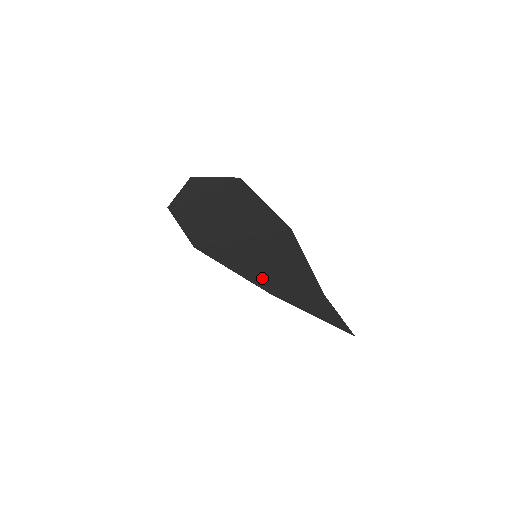
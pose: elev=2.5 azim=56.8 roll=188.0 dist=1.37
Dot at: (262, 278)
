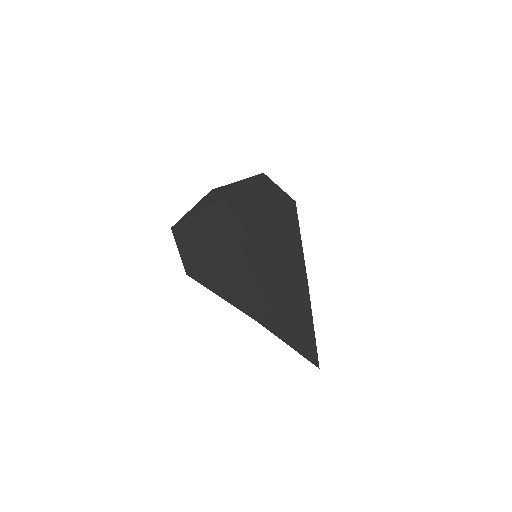
Dot at: (255, 290)
